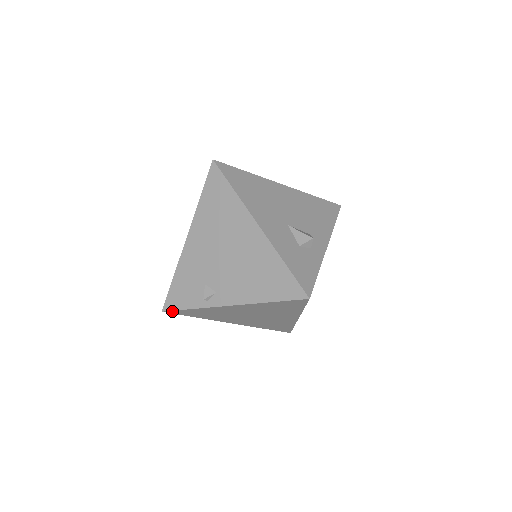
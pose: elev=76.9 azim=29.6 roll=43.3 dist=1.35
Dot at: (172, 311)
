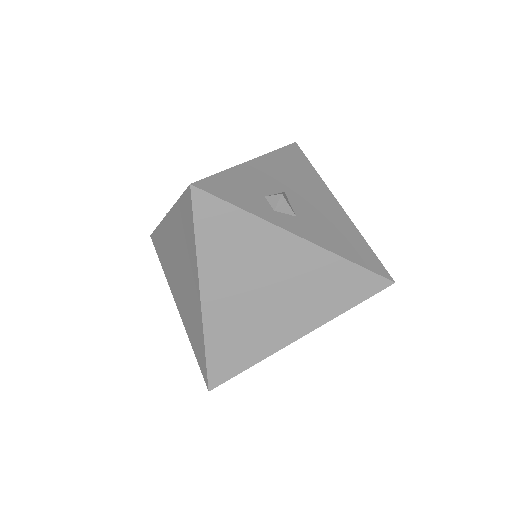
Dot at: (153, 235)
